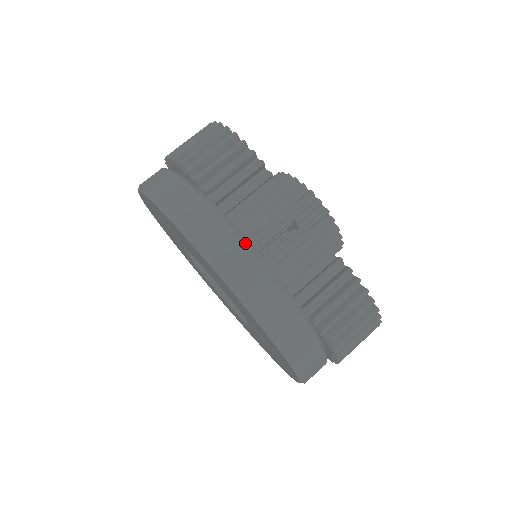
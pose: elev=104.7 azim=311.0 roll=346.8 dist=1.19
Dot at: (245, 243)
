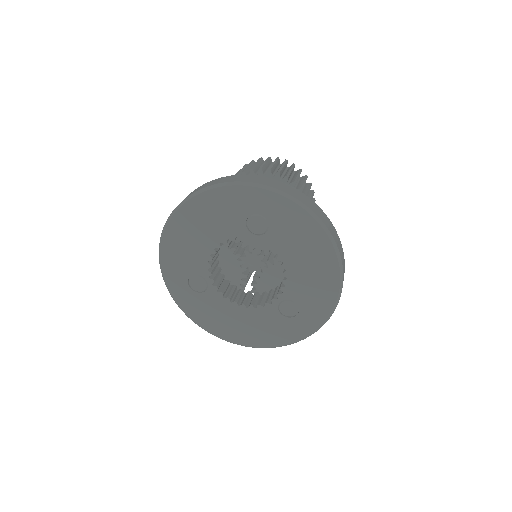
Dot at: occluded
